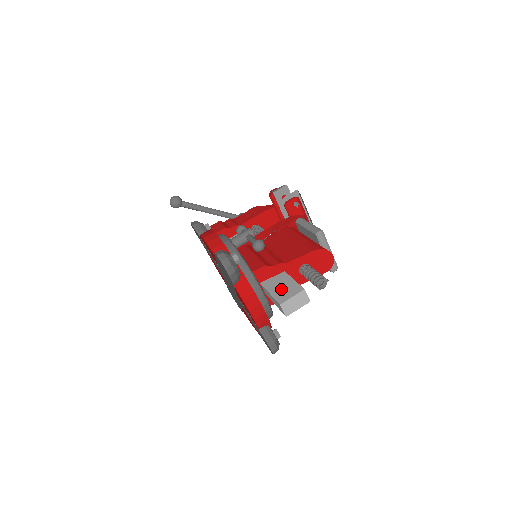
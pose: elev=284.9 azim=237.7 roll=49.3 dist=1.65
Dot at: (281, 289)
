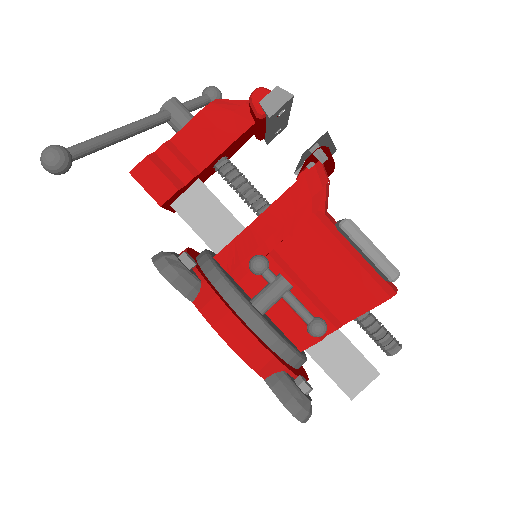
Dot at: (344, 368)
